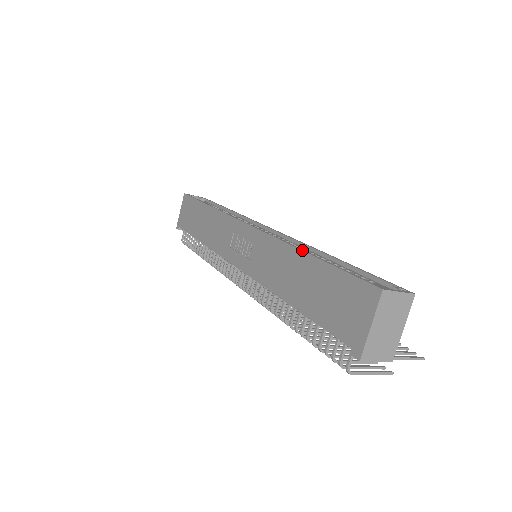
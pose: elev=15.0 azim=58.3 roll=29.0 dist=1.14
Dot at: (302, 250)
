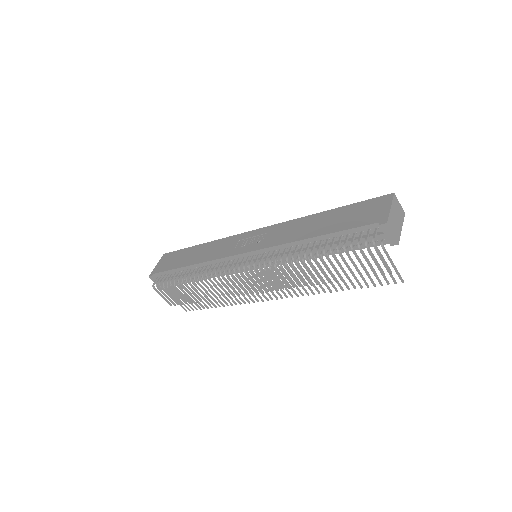
Dot at: (320, 212)
